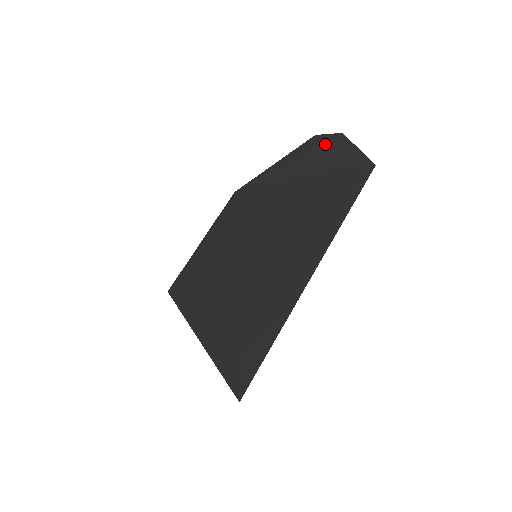
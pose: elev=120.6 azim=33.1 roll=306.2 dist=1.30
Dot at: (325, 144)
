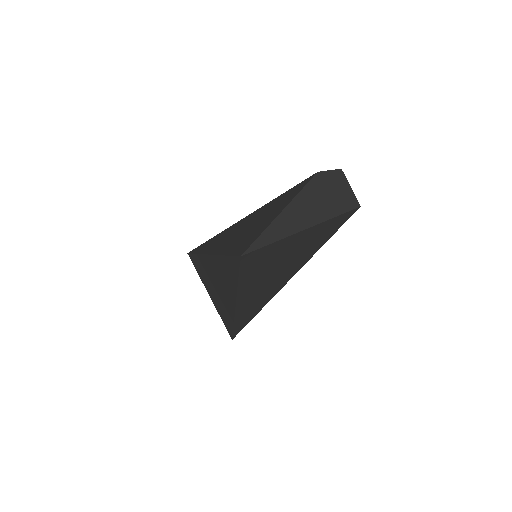
Dot at: (323, 187)
